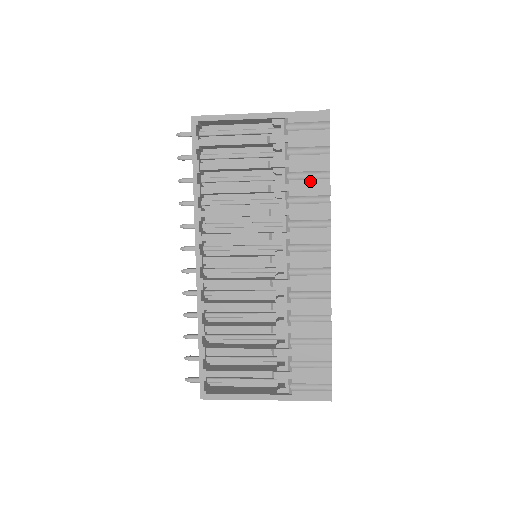
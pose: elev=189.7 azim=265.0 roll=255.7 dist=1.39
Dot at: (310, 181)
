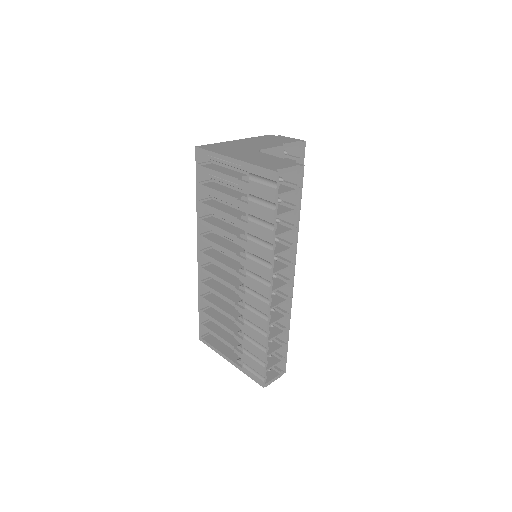
Dot at: (260, 227)
